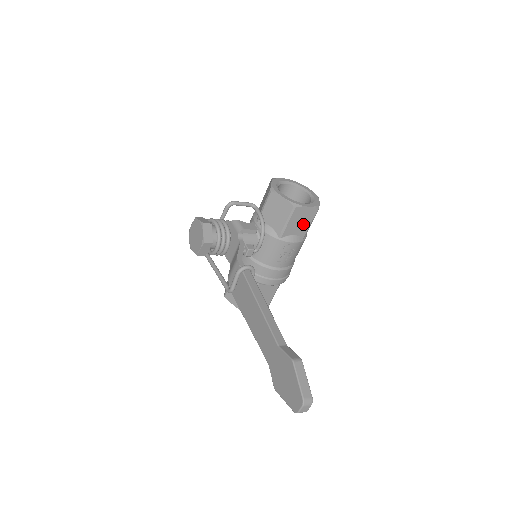
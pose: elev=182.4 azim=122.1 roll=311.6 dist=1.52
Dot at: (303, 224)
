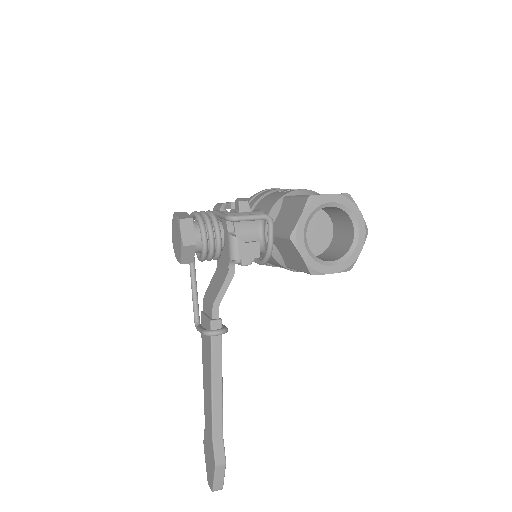
Dot at: occluded
